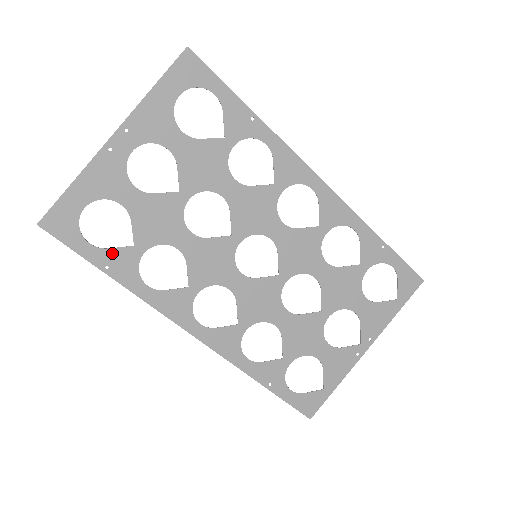
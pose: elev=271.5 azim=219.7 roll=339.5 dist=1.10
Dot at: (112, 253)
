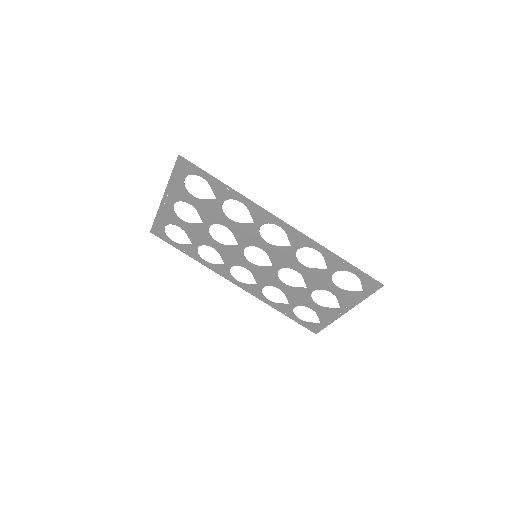
Dot at: (184, 246)
